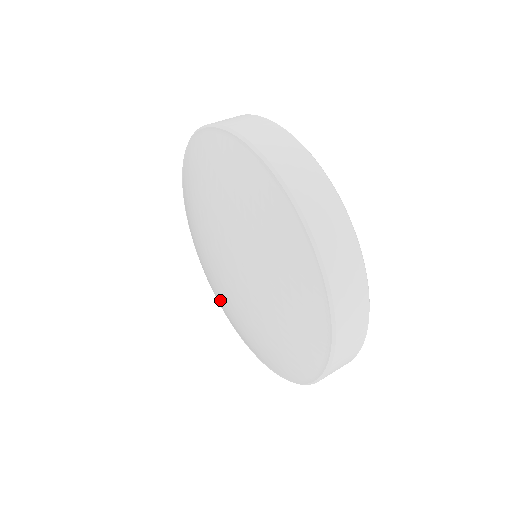
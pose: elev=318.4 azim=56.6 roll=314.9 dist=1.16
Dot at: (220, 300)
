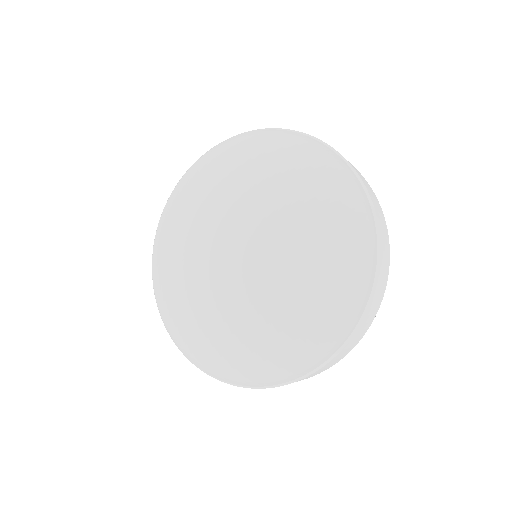
Dot at: (255, 324)
